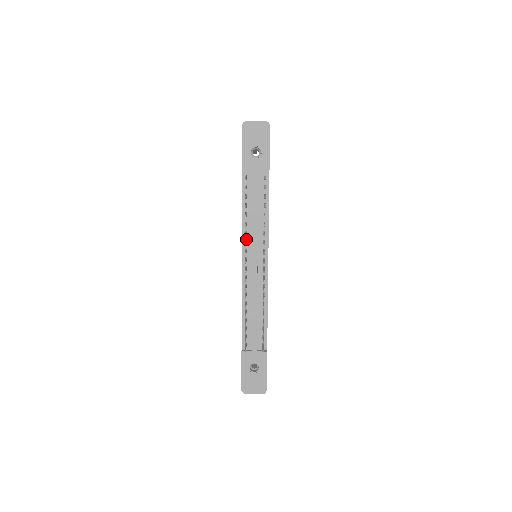
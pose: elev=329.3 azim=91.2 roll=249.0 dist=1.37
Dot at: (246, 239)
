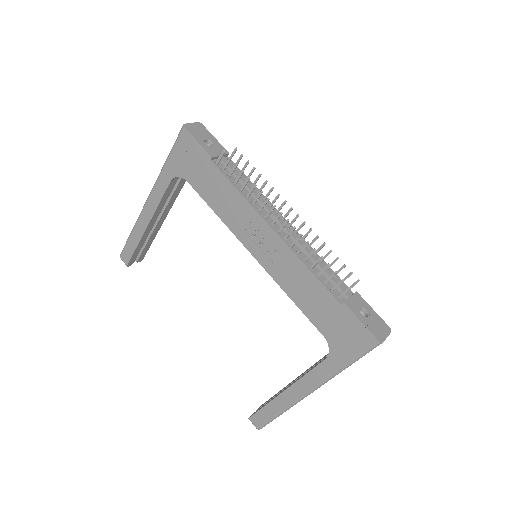
Dot at: (258, 209)
